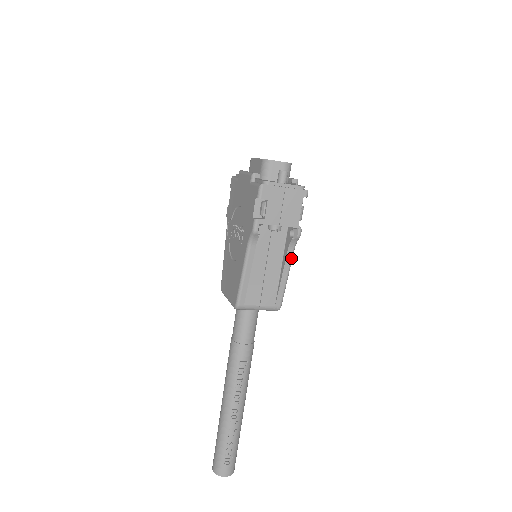
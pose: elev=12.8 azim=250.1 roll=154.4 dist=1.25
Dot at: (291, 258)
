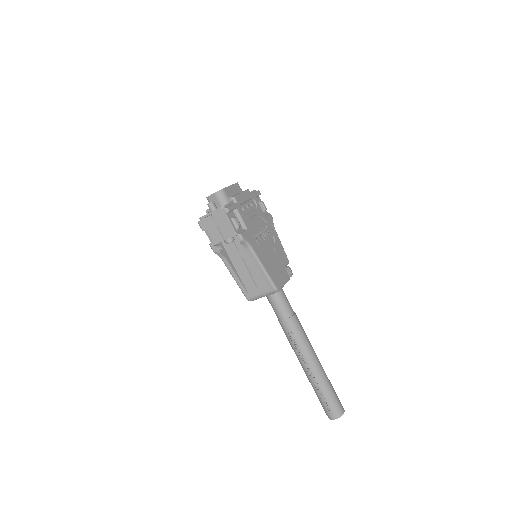
Dot at: (253, 254)
